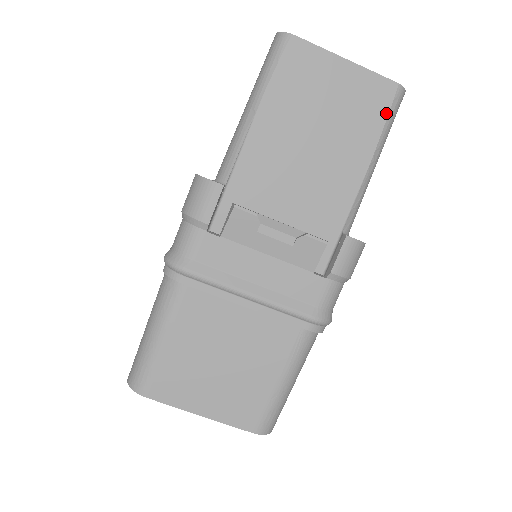
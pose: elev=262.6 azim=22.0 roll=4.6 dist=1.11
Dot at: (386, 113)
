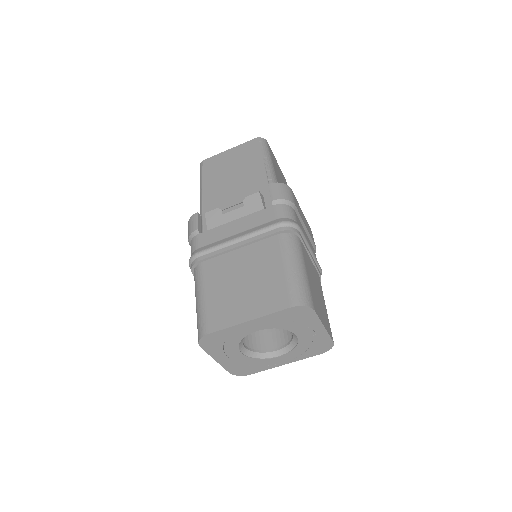
Dot at: (259, 147)
